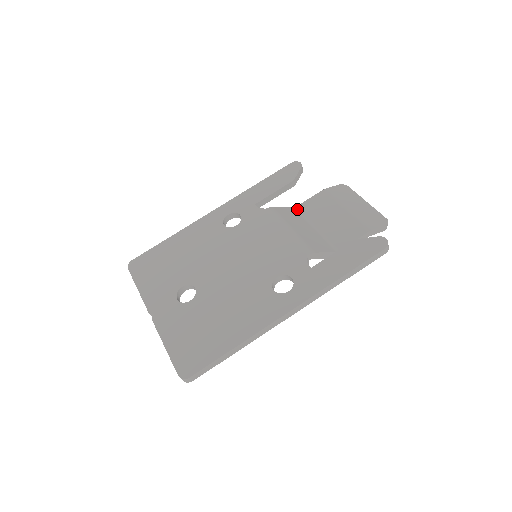
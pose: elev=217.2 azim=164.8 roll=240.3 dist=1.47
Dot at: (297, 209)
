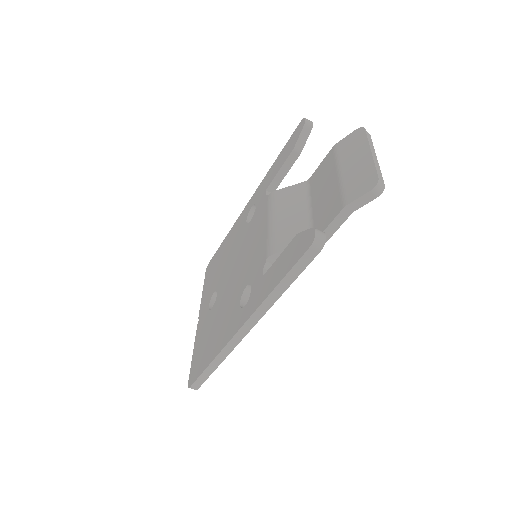
Dot at: (308, 182)
